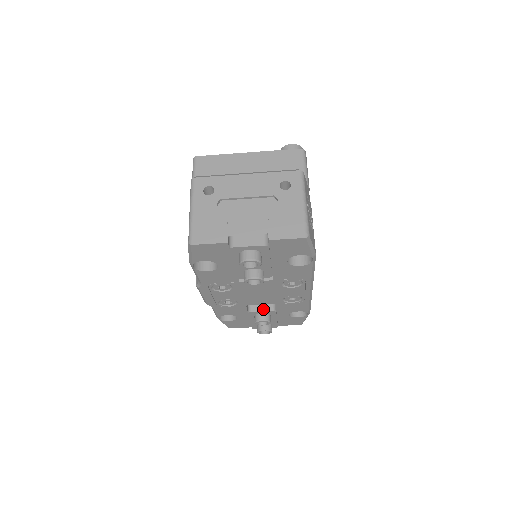
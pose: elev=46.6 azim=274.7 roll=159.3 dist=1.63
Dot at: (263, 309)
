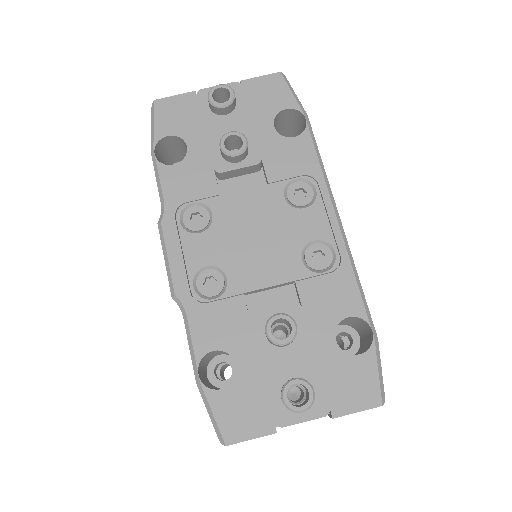
Dot at: (277, 308)
